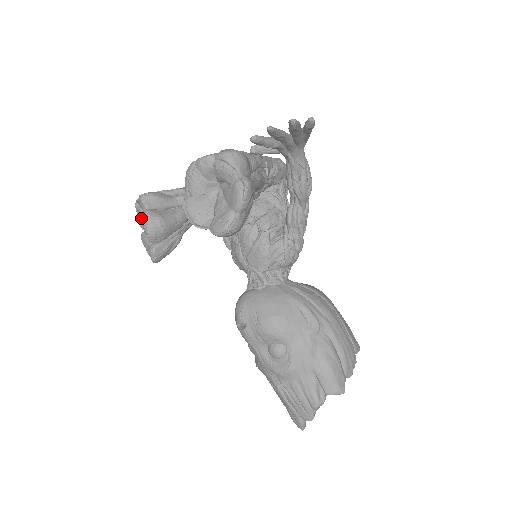
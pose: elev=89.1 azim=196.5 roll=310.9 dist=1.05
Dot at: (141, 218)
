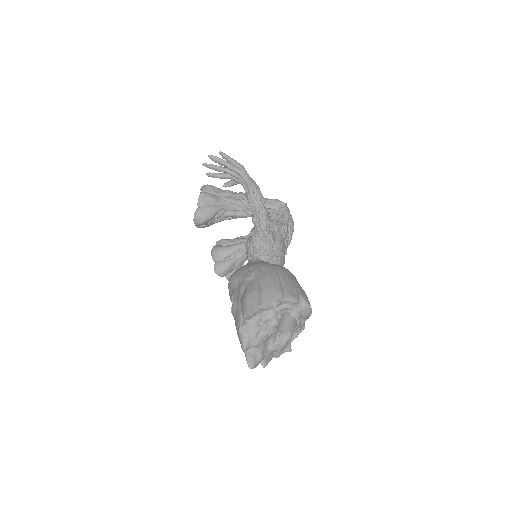
Dot at: occluded
